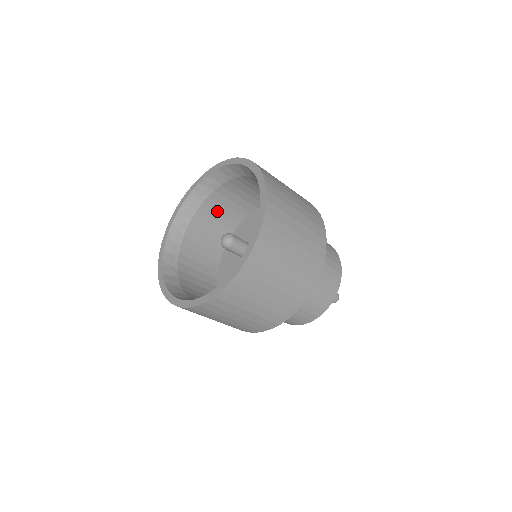
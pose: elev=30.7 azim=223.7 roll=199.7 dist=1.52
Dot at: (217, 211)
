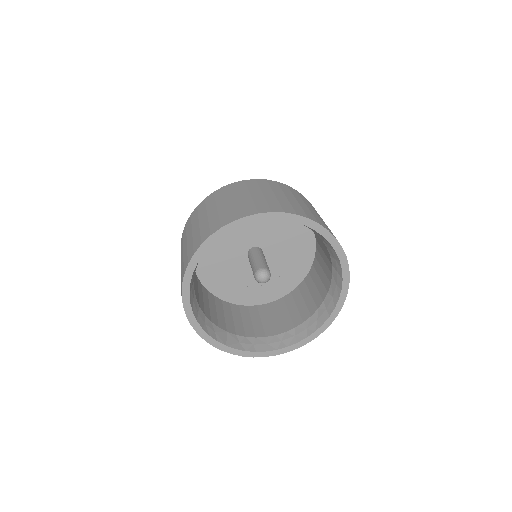
Dot at: occluded
